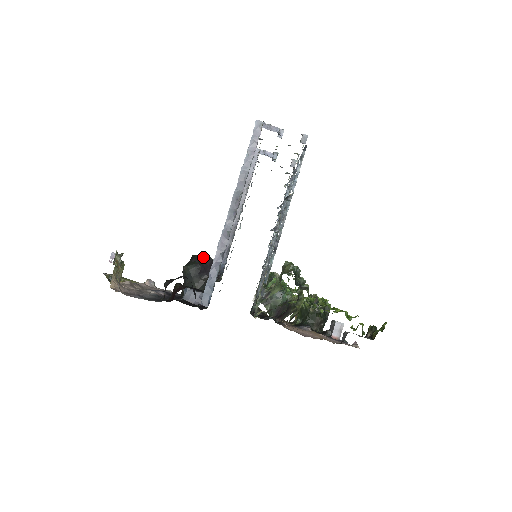
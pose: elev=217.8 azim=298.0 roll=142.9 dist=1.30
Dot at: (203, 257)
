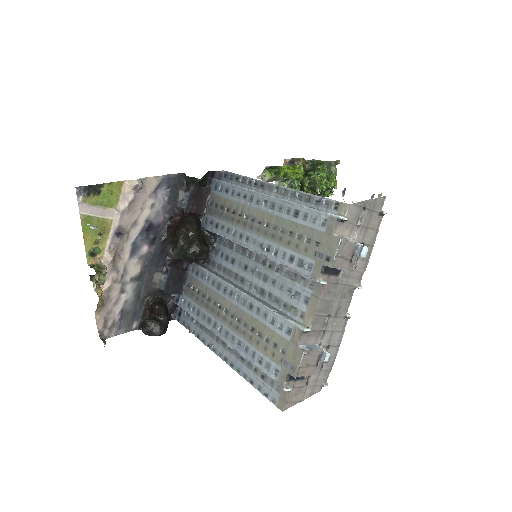
Dot at: (197, 259)
